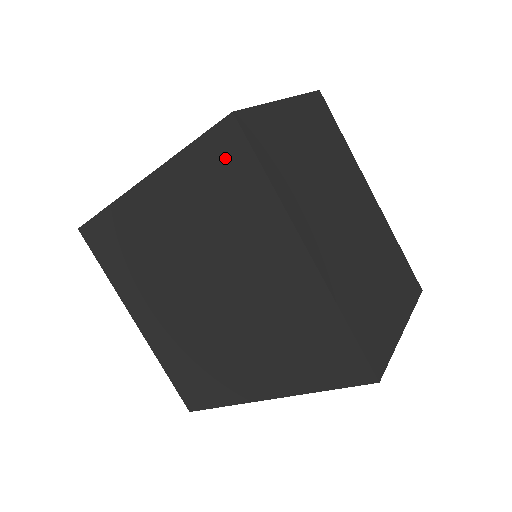
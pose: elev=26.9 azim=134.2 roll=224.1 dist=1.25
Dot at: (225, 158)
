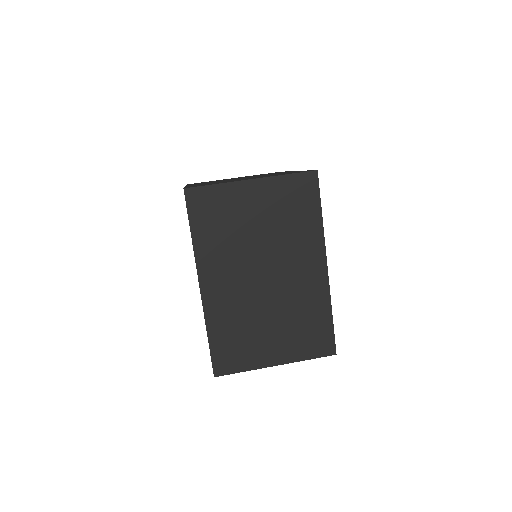
Dot at: occluded
